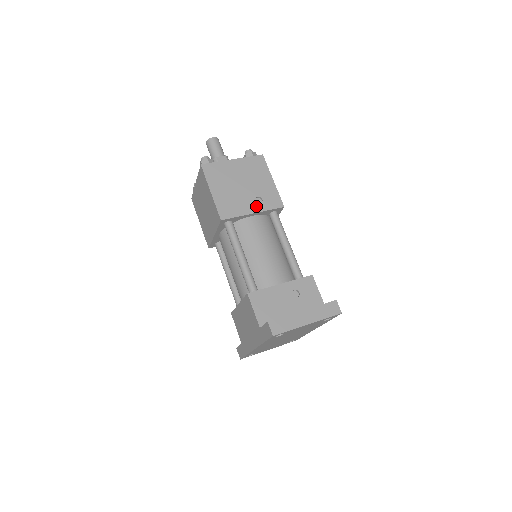
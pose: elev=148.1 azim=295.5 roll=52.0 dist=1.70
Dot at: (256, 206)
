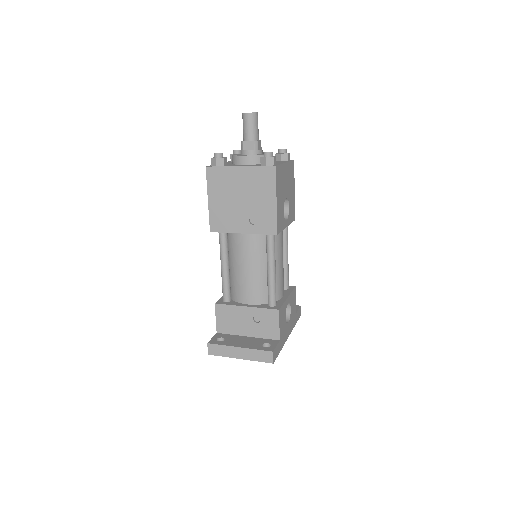
Dot at: (248, 226)
